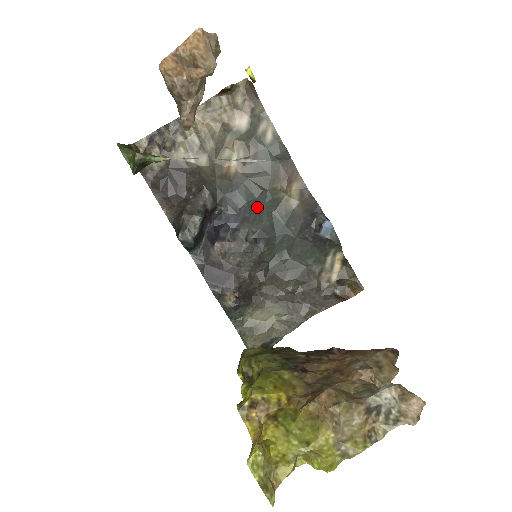
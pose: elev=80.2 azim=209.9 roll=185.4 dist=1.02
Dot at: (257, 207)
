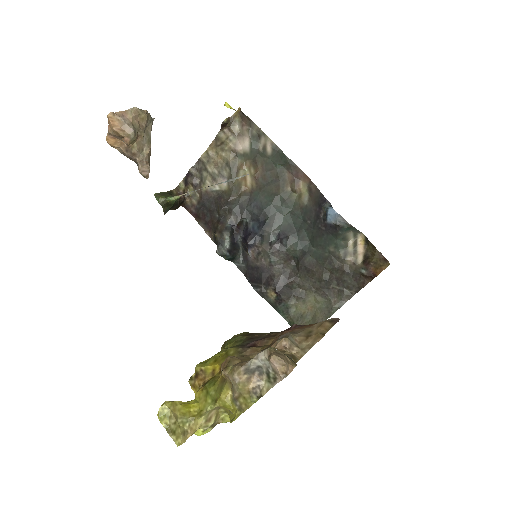
Dot at: (274, 212)
